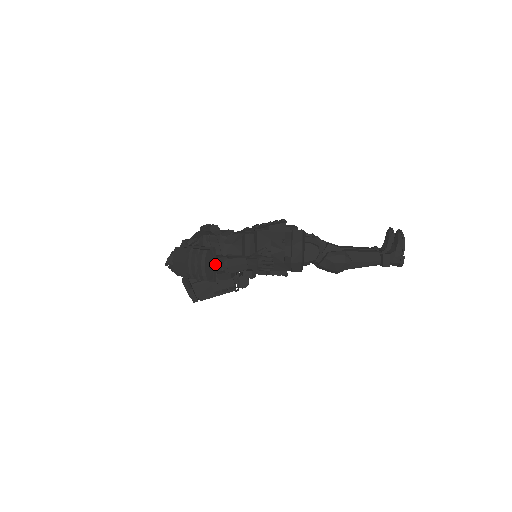
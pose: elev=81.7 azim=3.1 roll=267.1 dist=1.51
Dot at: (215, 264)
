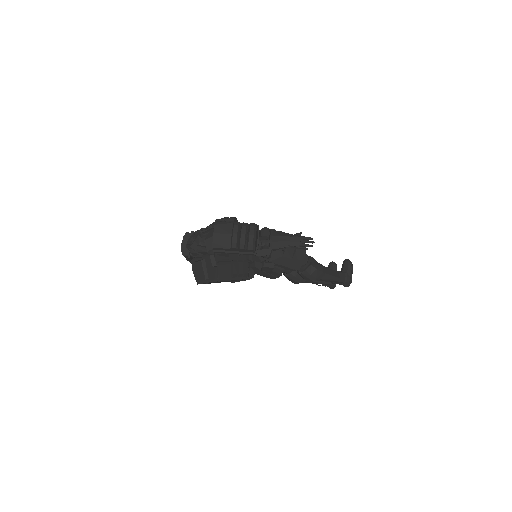
Dot at: (259, 239)
